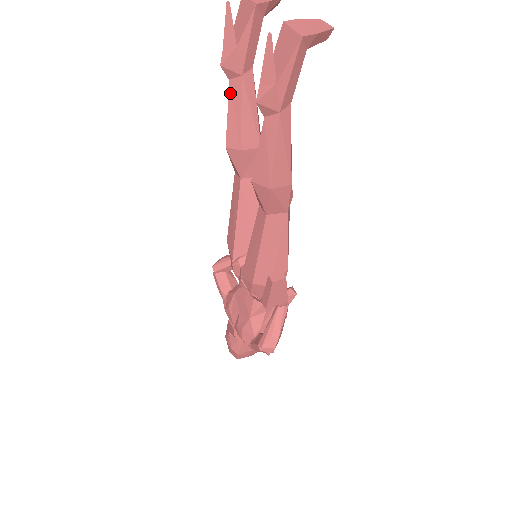
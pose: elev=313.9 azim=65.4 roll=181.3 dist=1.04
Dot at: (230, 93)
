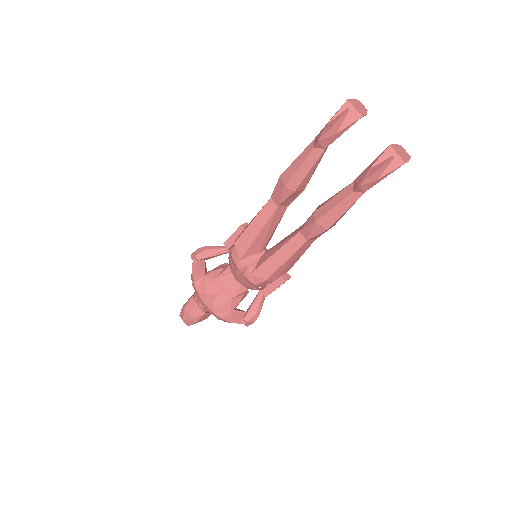
Dot at: (309, 156)
